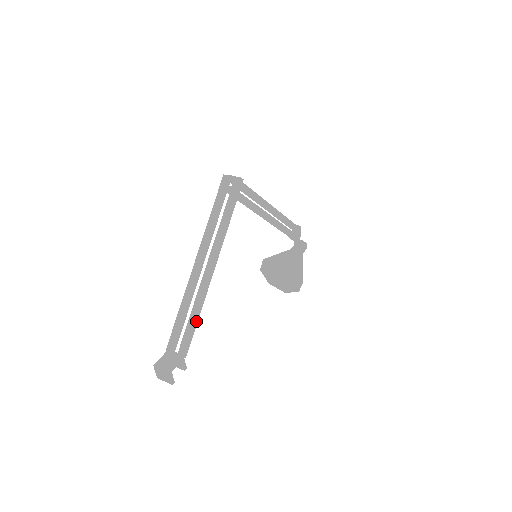
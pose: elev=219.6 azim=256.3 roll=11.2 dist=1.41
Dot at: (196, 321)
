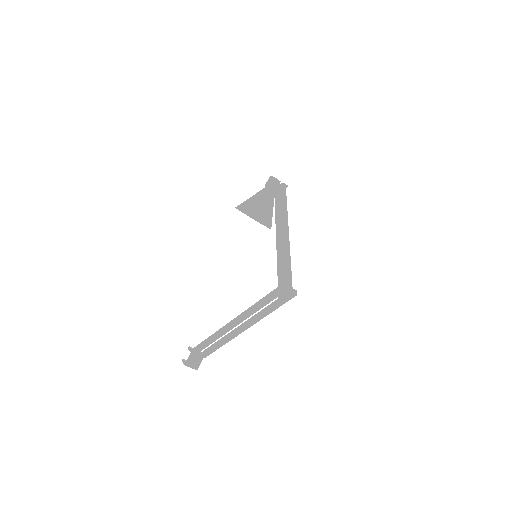
Dot at: (220, 345)
